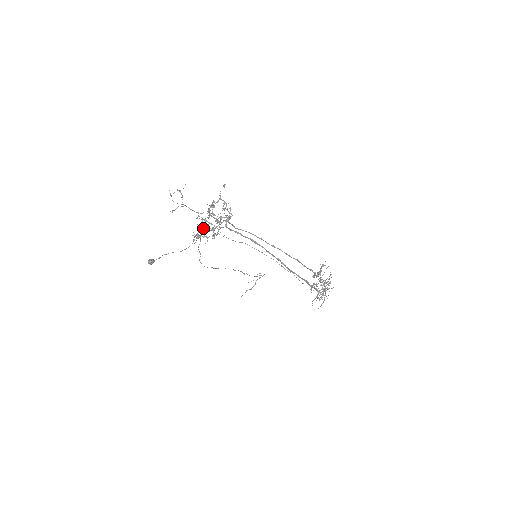
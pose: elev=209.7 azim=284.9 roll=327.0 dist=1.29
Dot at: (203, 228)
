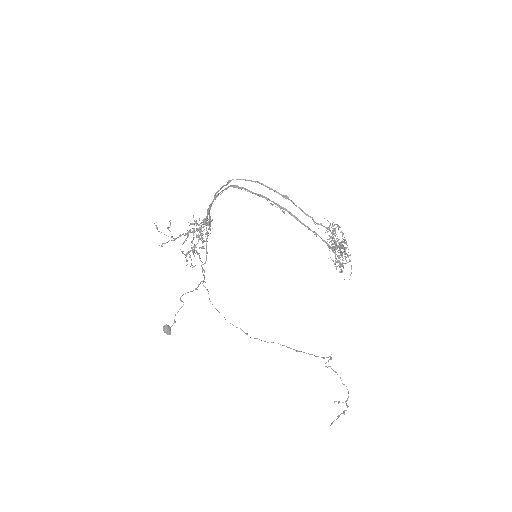
Dot at: (199, 256)
